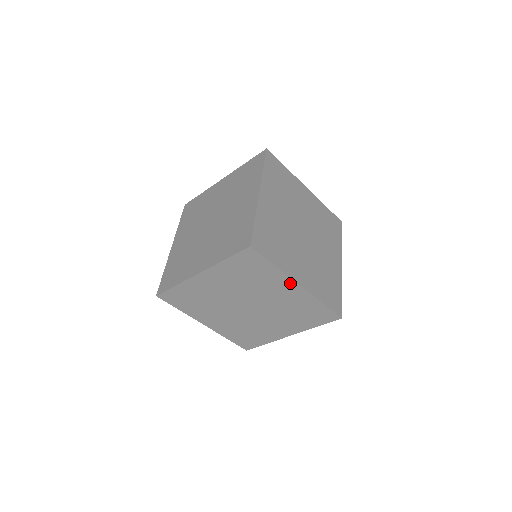
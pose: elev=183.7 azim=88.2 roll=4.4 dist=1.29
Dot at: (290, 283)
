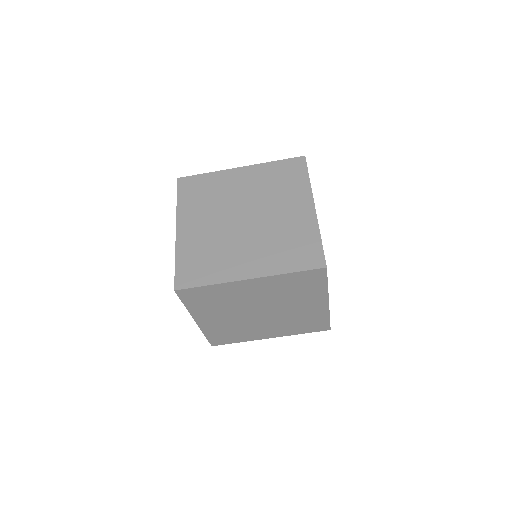
Dot at: (323, 300)
